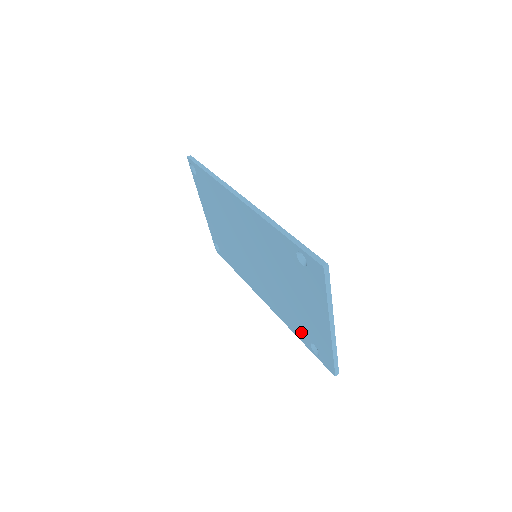
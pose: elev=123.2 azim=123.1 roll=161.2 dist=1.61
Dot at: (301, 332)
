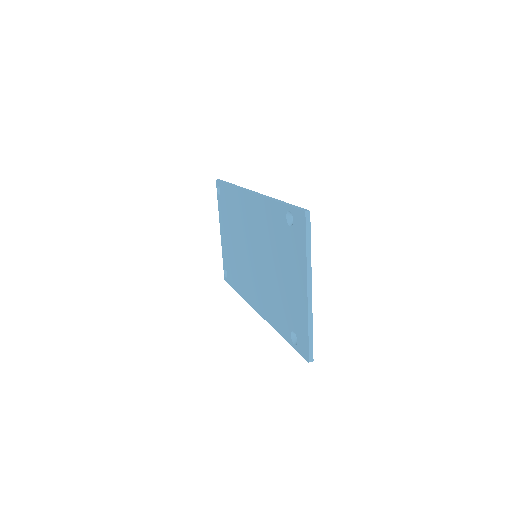
Dot at: (284, 324)
